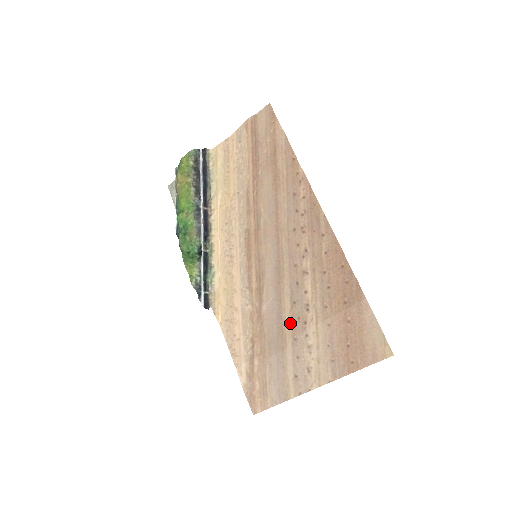
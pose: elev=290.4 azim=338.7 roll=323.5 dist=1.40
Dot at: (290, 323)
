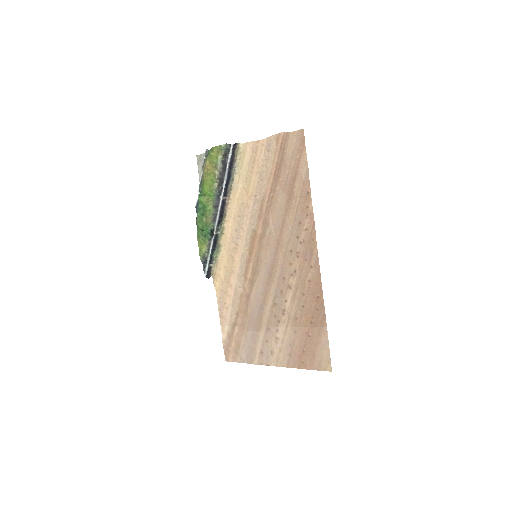
Dot at: (268, 316)
